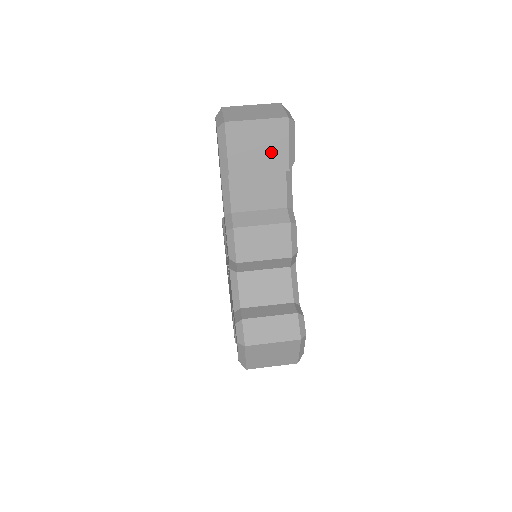
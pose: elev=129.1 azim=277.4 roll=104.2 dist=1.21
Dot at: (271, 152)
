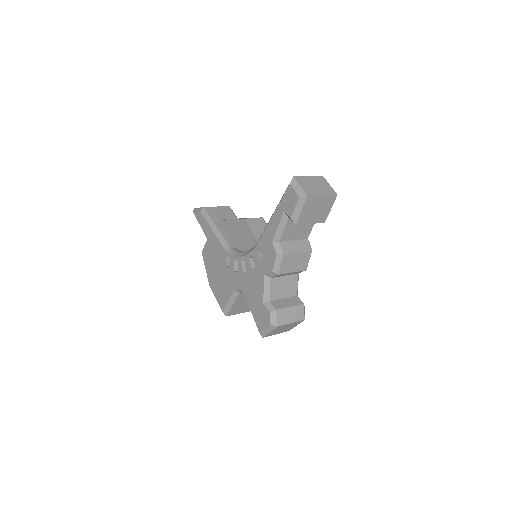
Dot at: (321, 213)
